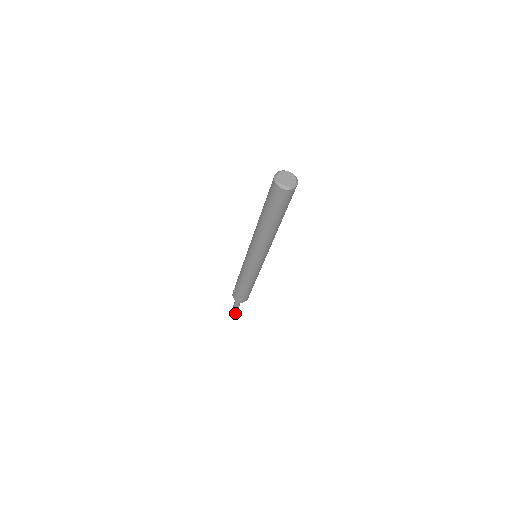
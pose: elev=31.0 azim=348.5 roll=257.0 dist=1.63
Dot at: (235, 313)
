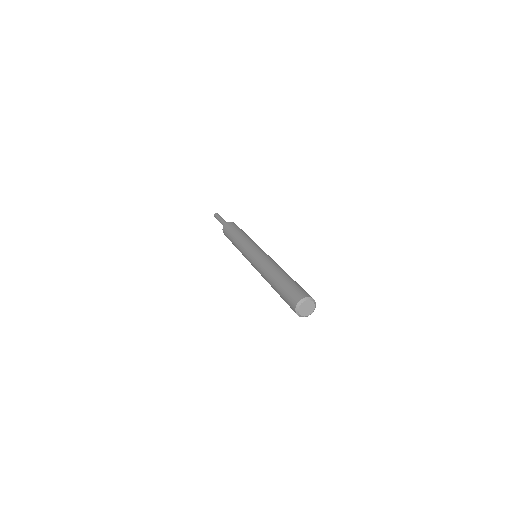
Dot at: occluded
